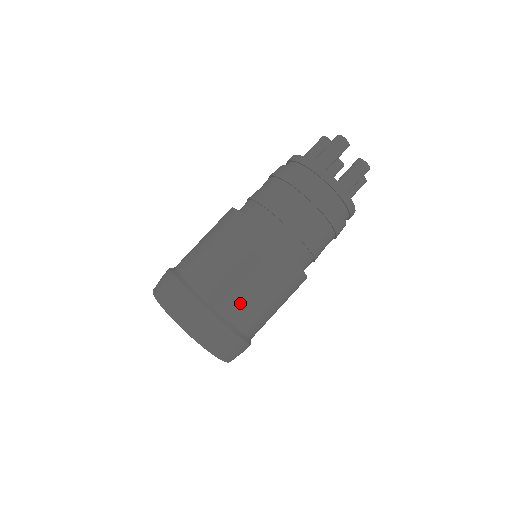
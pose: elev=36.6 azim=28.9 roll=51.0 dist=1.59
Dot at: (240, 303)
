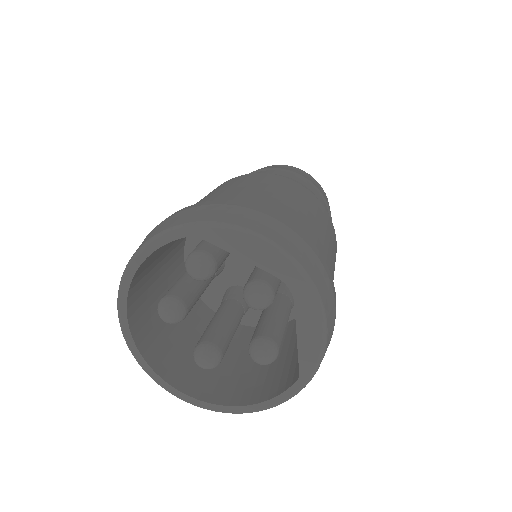
Dot at: (287, 210)
